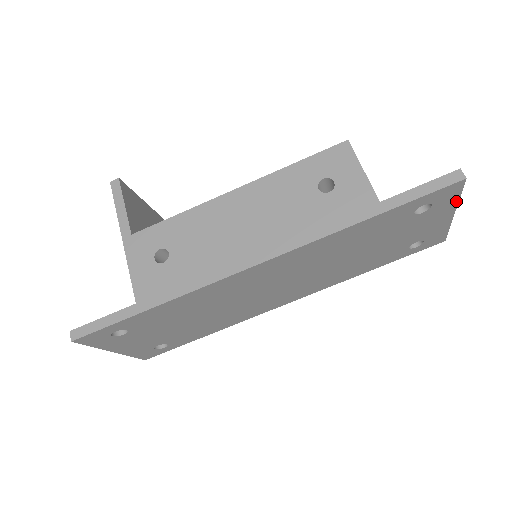
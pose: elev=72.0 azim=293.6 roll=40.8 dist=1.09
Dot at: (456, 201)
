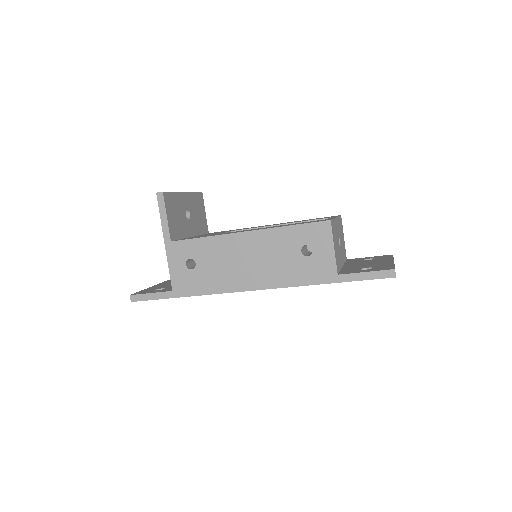
Dot at: occluded
